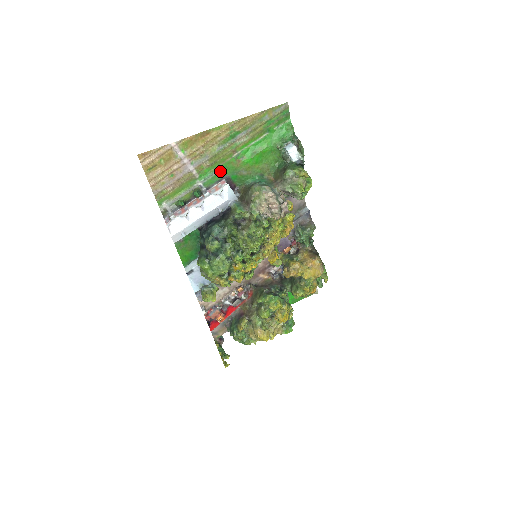
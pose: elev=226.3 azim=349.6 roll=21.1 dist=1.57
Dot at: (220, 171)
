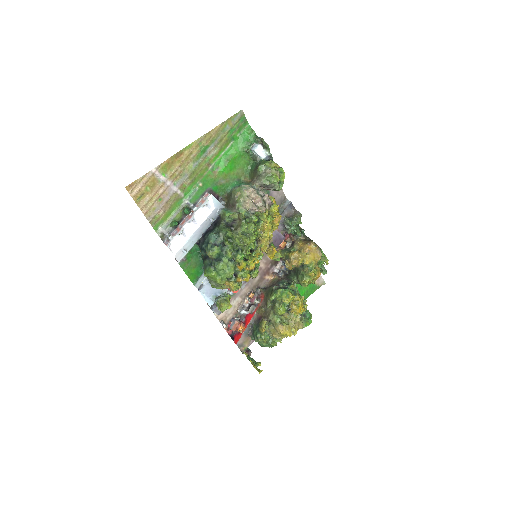
Dot at: (201, 186)
